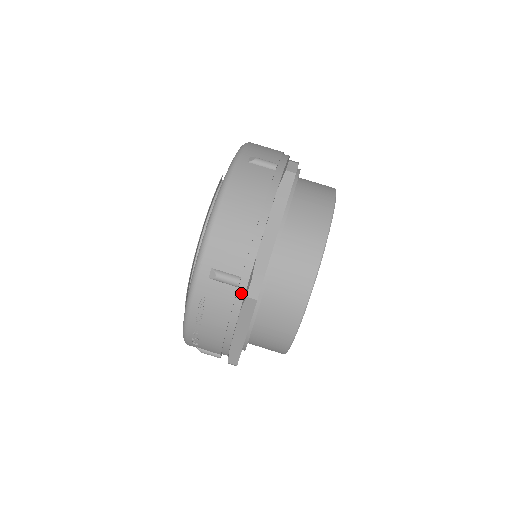
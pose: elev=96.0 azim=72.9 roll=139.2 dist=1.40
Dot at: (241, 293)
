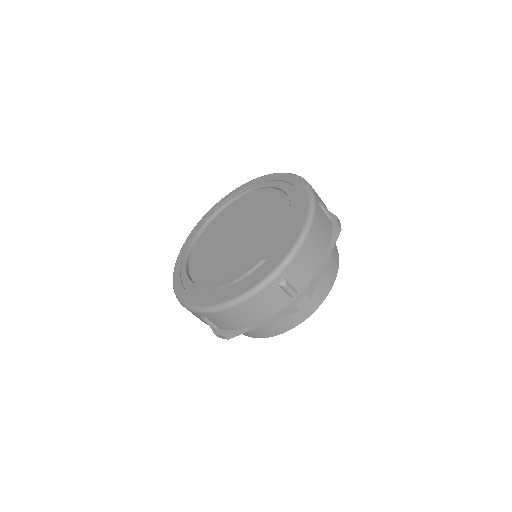
Dot at: occluded
